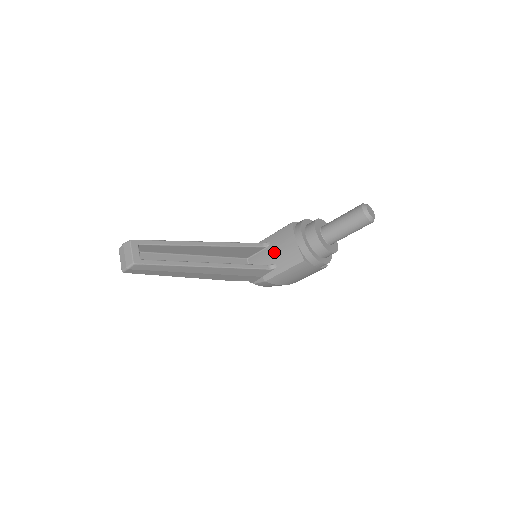
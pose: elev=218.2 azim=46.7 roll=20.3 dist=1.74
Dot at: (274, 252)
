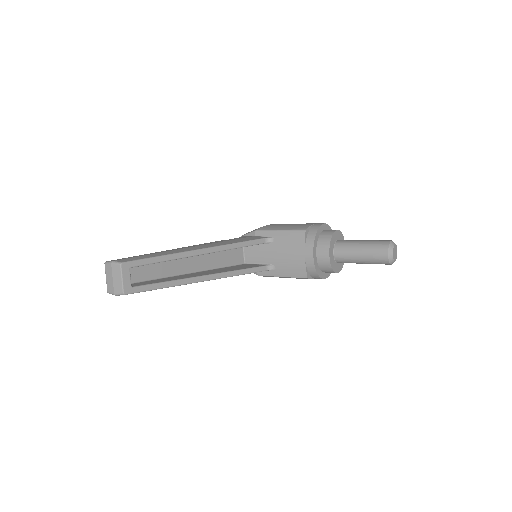
Dot at: (276, 254)
